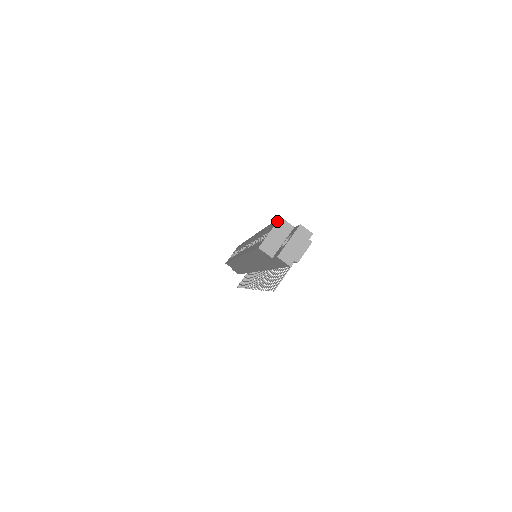
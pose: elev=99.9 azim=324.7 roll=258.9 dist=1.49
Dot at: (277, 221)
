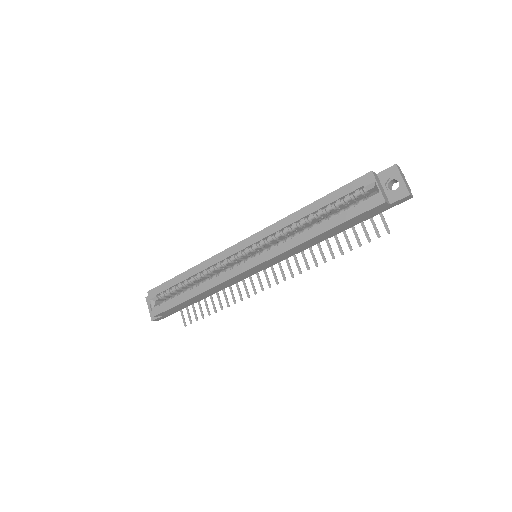
Dot at: (374, 175)
